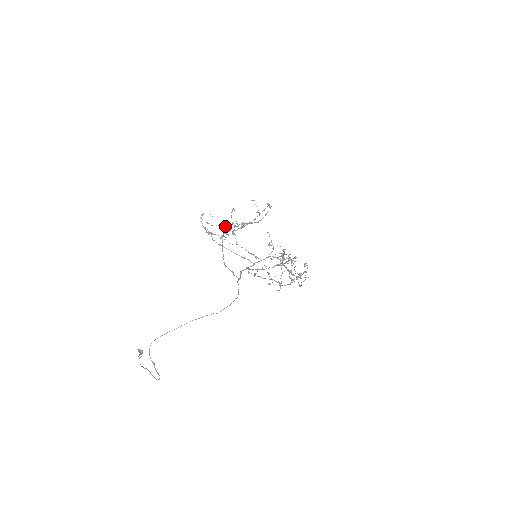
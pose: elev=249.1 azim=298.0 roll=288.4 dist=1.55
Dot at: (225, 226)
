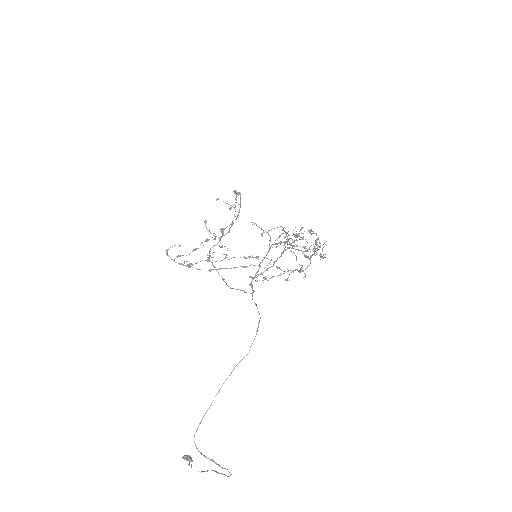
Dot at: occluded
